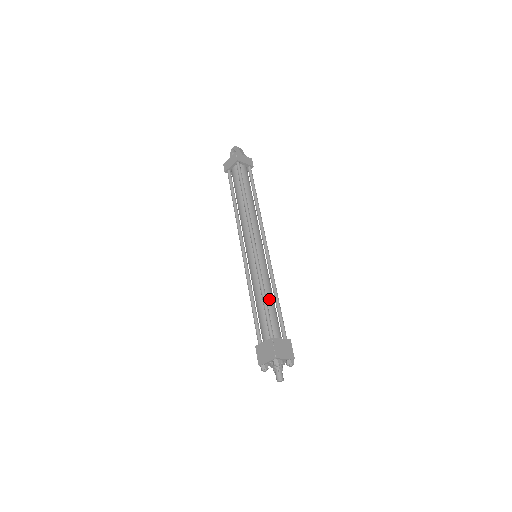
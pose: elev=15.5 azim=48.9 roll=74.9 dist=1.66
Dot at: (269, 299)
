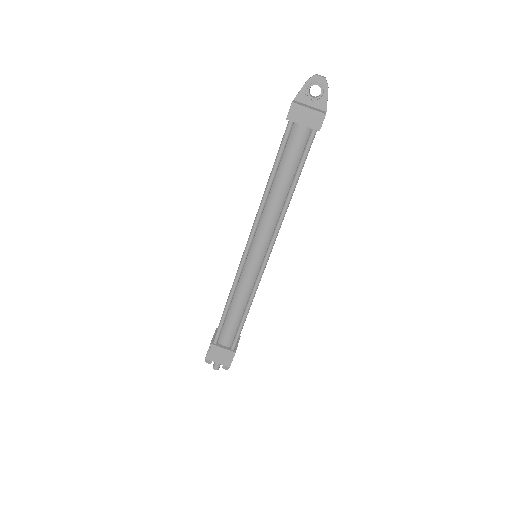
Dot at: occluded
